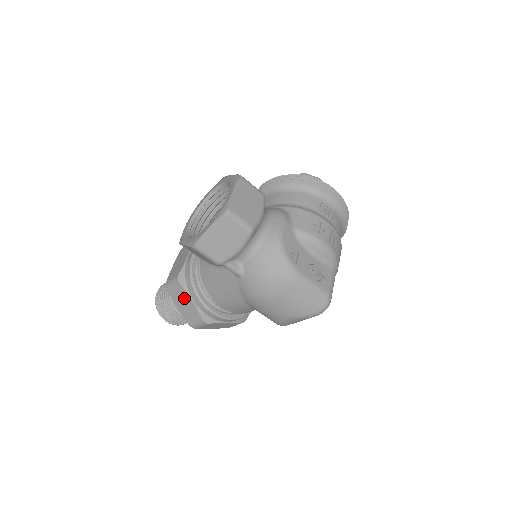
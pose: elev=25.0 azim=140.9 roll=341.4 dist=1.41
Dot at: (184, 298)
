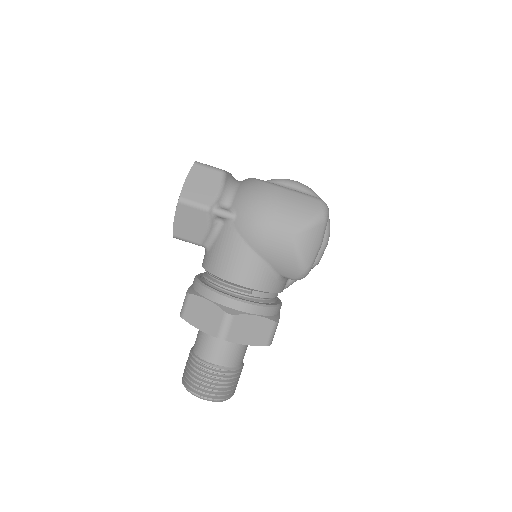
Dot at: (200, 307)
